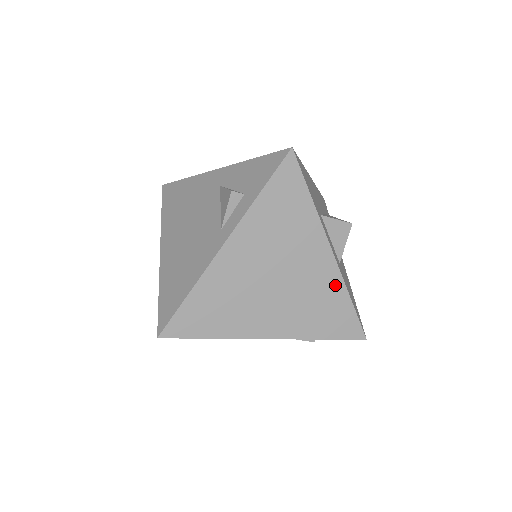
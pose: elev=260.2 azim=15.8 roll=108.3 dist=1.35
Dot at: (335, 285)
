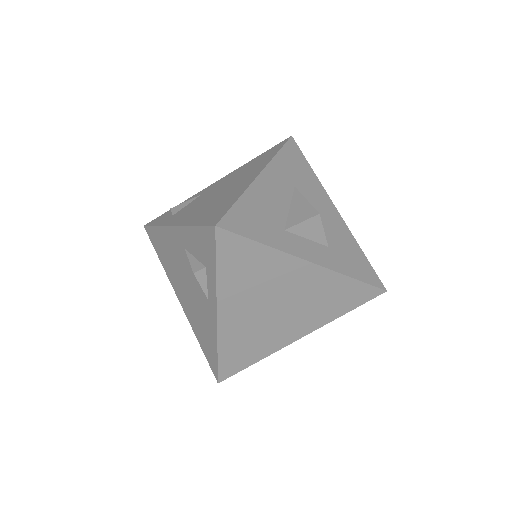
Dot at: (331, 279)
